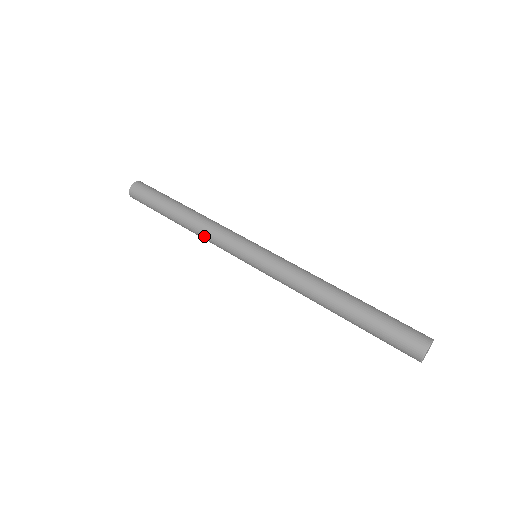
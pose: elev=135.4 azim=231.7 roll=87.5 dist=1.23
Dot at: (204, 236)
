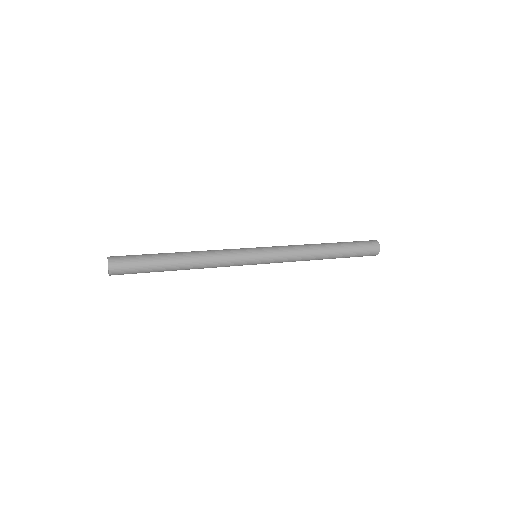
Dot at: (211, 267)
